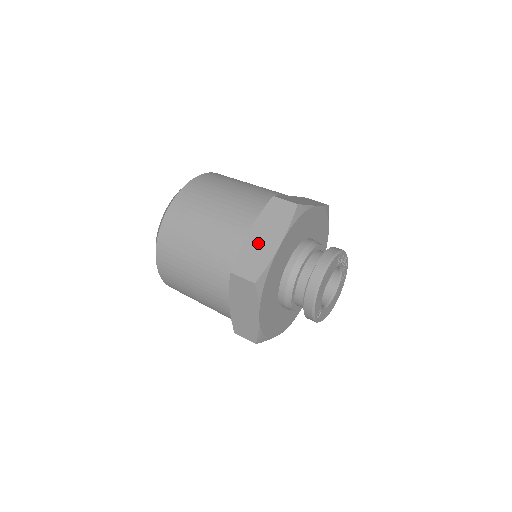
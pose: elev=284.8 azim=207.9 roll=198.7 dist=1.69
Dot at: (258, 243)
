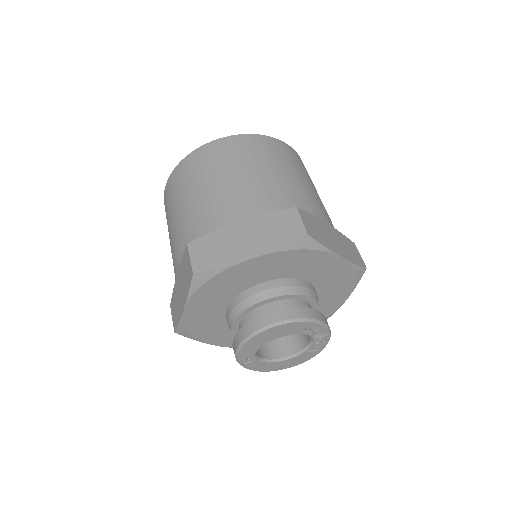
Dot at: (236, 239)
